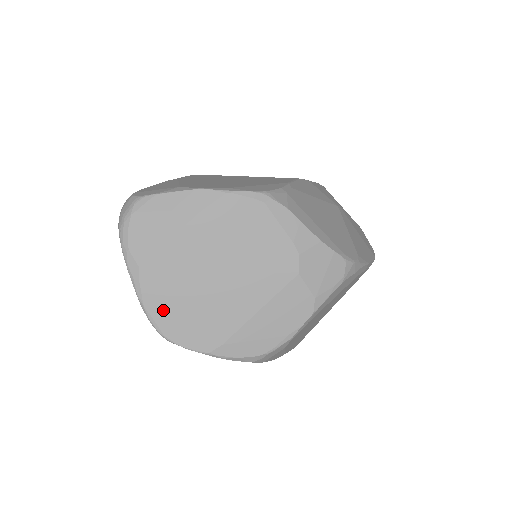
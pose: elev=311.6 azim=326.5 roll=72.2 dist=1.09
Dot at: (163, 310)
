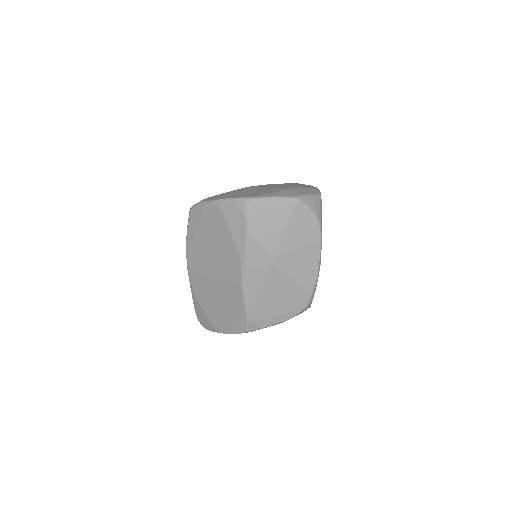
Dot at: occluded
